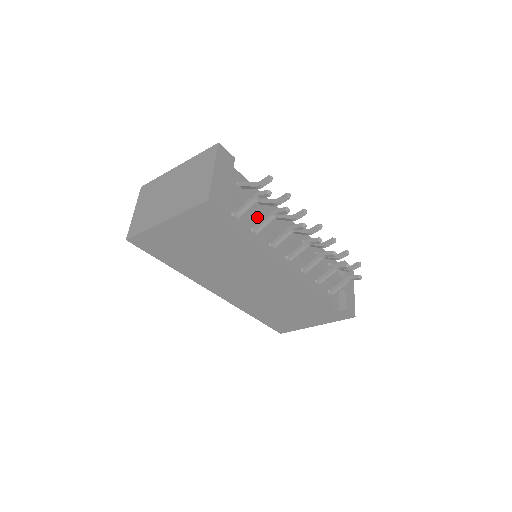
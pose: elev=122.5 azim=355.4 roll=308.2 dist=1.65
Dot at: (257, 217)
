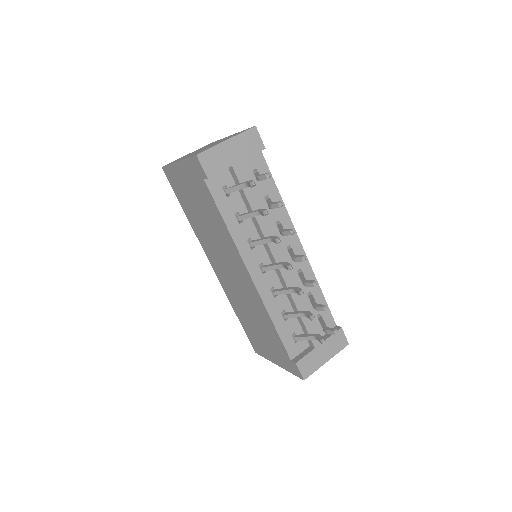
Dot at: (250, 208)
